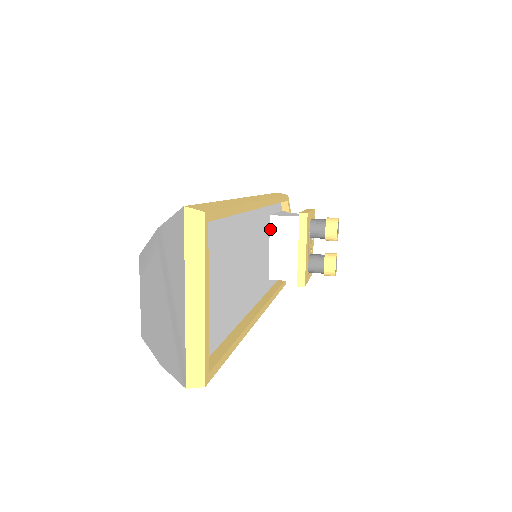
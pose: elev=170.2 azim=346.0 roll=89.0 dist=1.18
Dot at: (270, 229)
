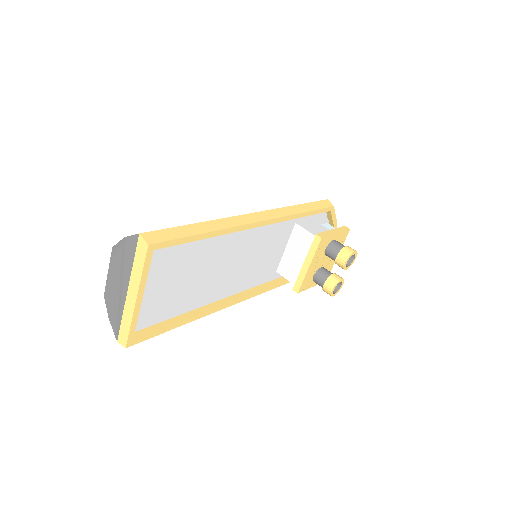
Dot at: (291, 234)
